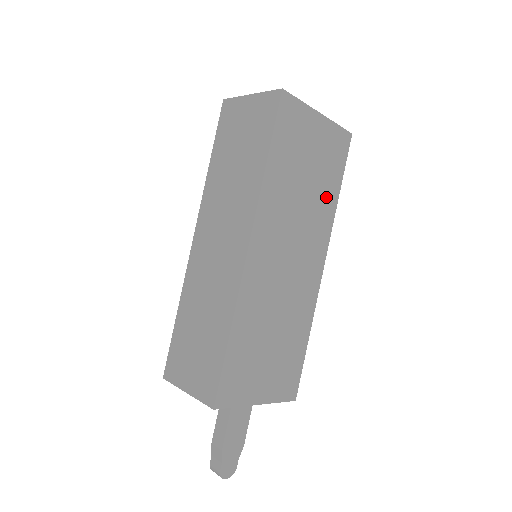
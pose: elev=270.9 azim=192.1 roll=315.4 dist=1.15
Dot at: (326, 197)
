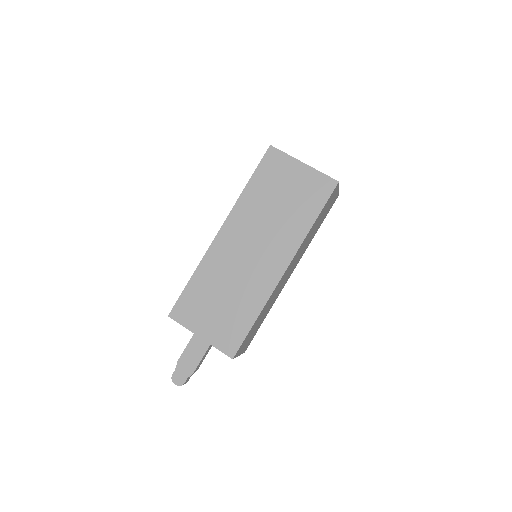
Dot at: (299, 220)
